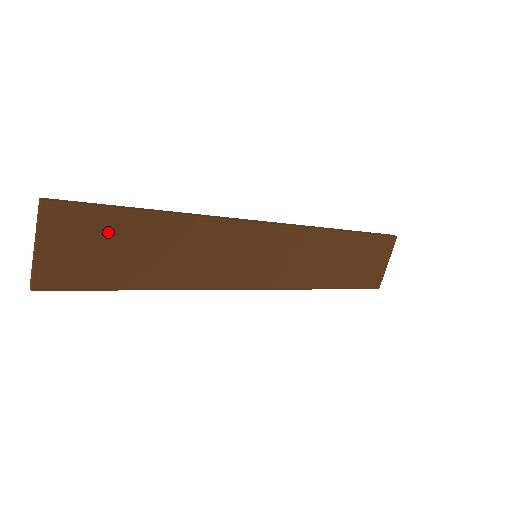
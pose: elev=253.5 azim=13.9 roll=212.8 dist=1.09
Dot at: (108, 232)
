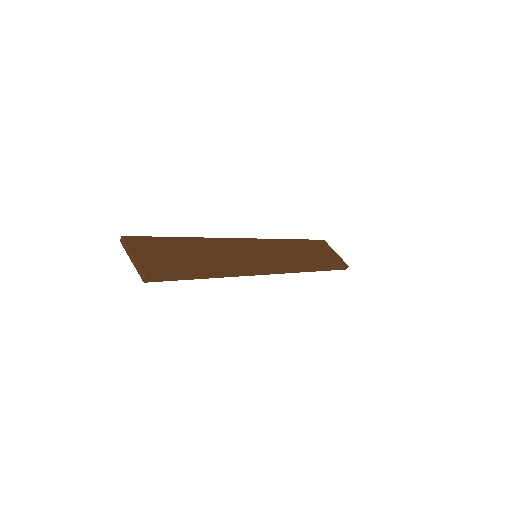
Dot at: (165, 247)
